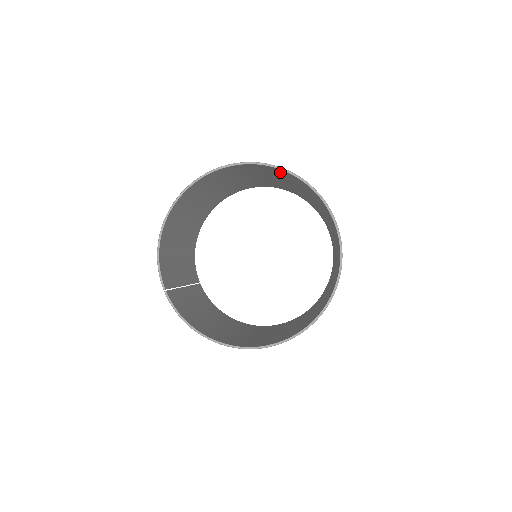
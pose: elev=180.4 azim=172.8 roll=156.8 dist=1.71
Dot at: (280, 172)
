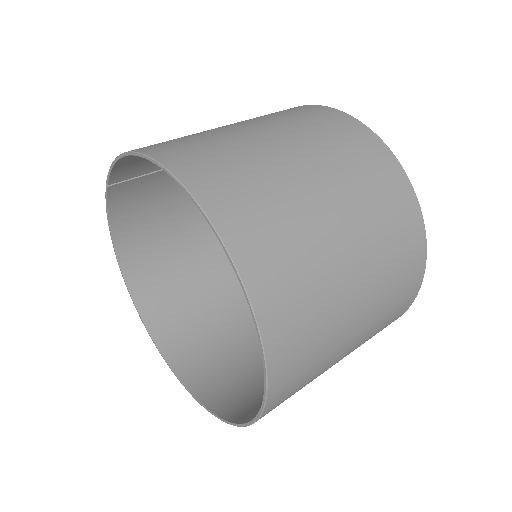
Dot at: (286, 334)
